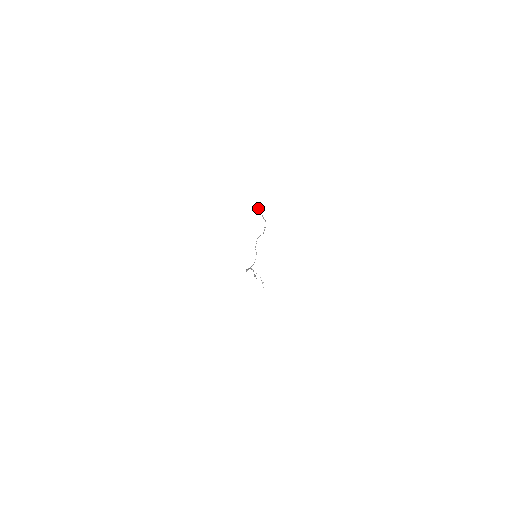
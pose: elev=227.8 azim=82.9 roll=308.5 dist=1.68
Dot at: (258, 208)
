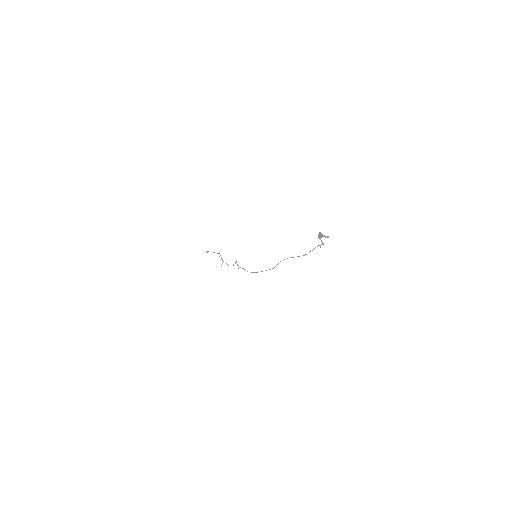
Dot at: occluded
